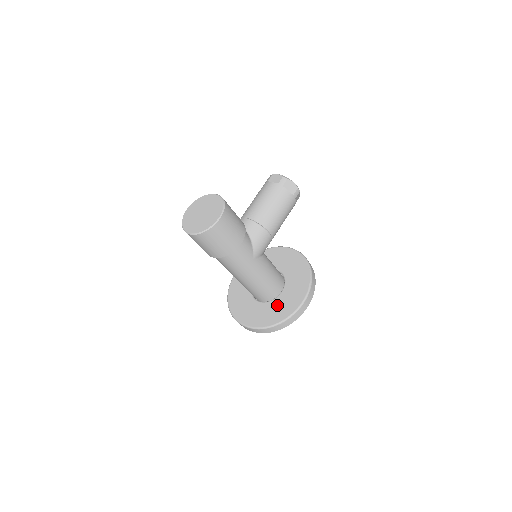
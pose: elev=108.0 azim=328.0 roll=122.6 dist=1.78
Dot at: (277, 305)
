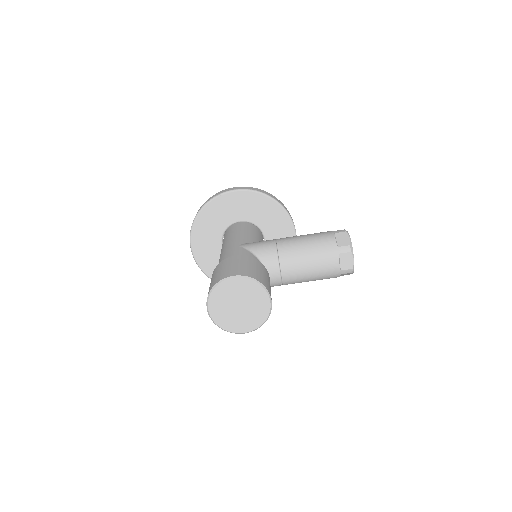
Dot at: occluded
